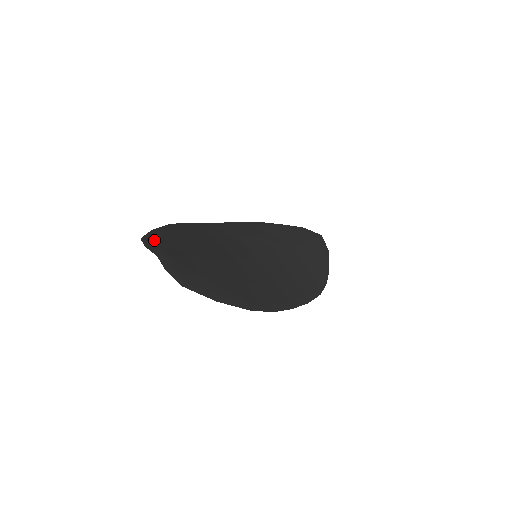
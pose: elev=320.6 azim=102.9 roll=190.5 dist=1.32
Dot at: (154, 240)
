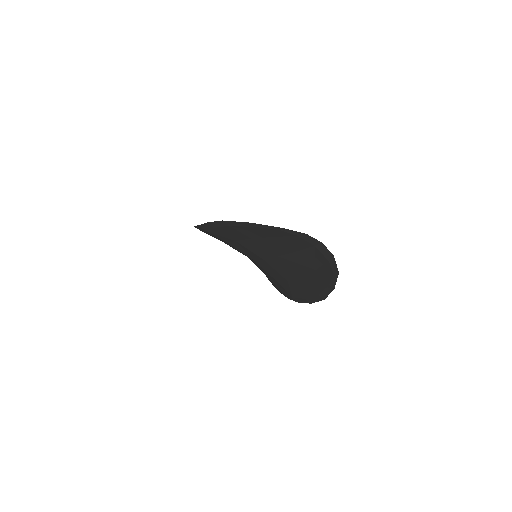
Dot at: occluded
